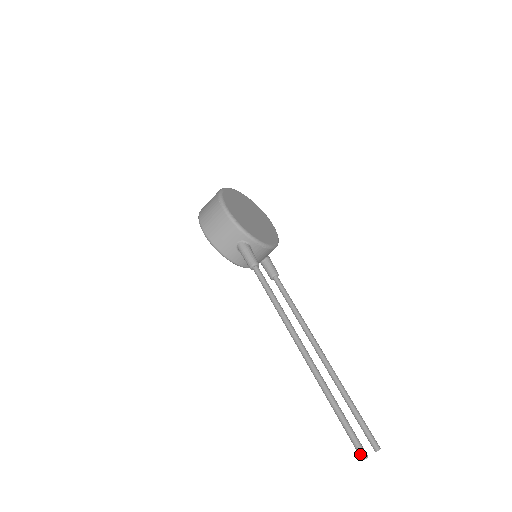
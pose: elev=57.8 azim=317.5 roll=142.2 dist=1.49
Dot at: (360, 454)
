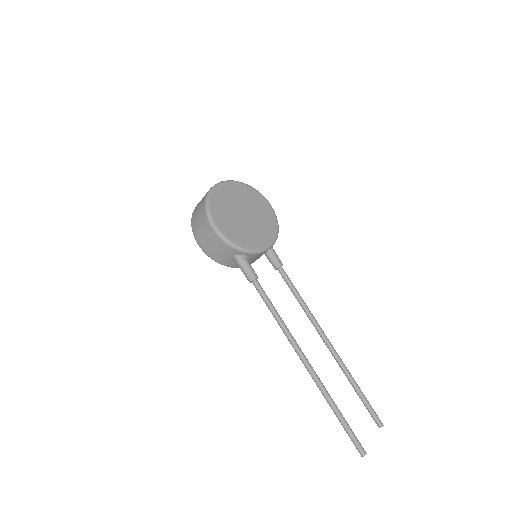
Dot at: (359, 452)
